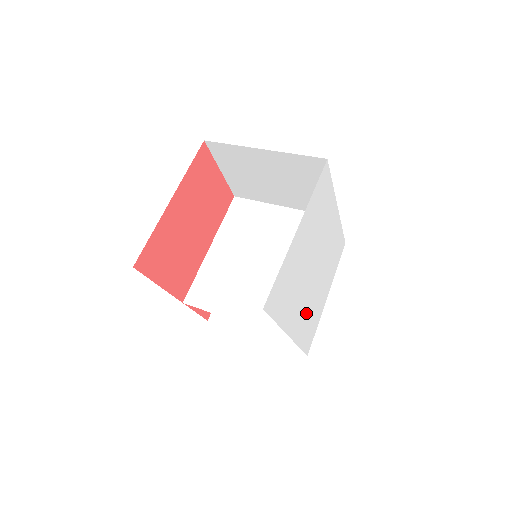
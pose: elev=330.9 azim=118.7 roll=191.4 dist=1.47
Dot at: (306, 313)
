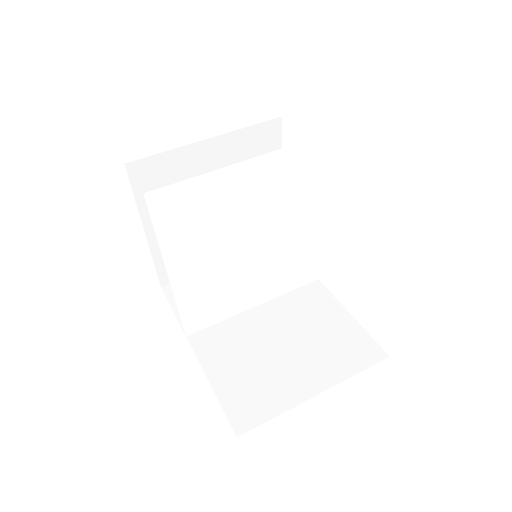
Dot at: occluded
